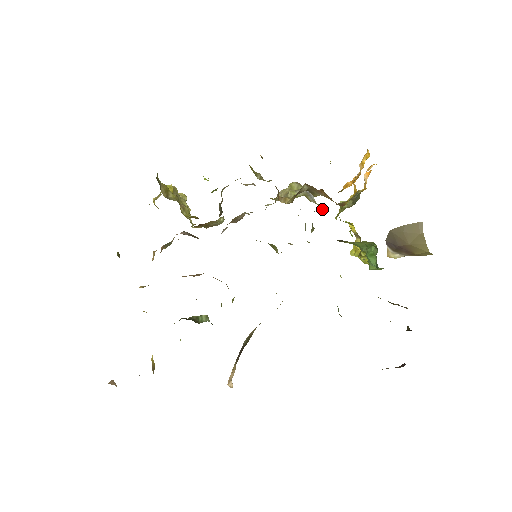
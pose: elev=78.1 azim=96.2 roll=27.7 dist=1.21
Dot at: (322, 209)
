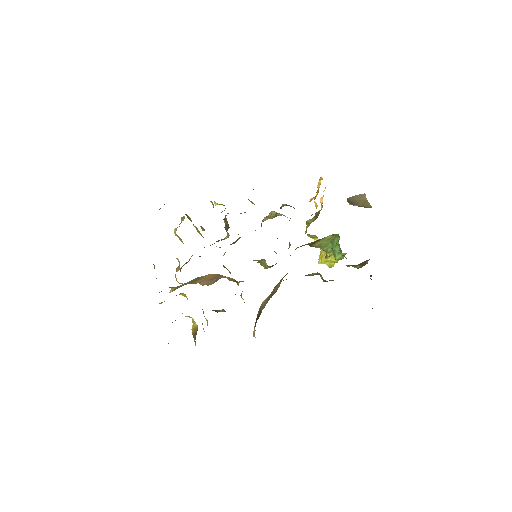
Dot at: occluded
